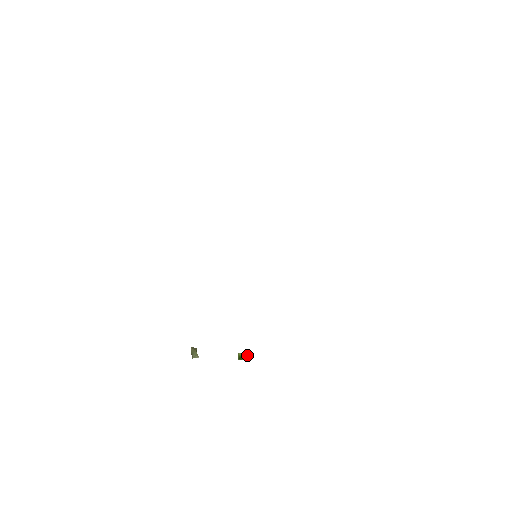
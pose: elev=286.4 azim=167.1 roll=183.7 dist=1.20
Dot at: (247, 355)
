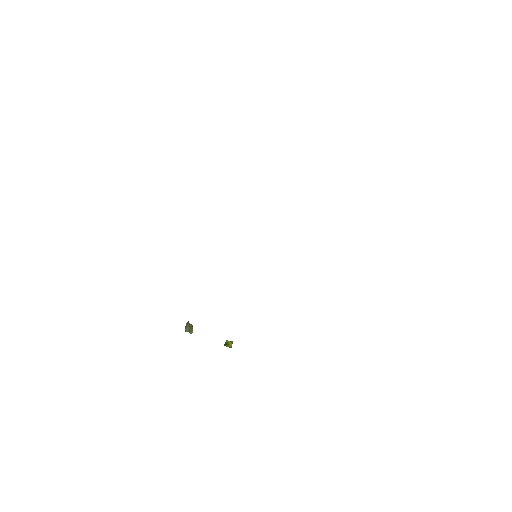
Dot at: (231, 343)
